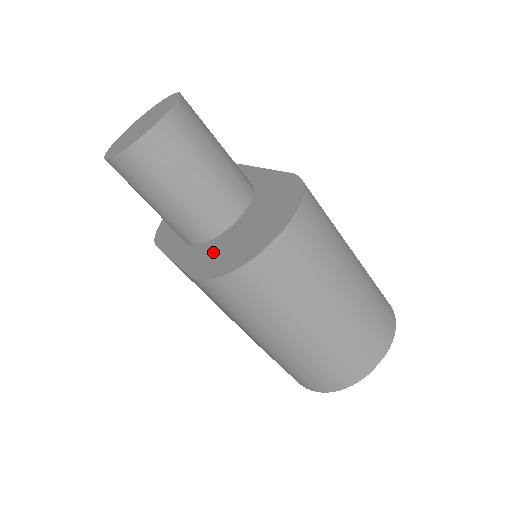
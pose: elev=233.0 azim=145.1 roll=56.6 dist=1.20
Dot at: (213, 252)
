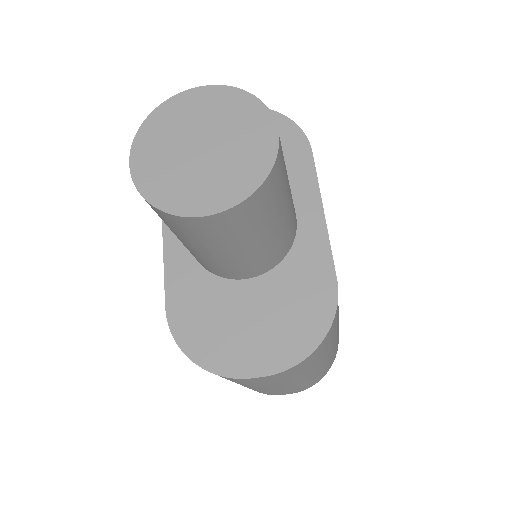
Dot at: (202, 301)
